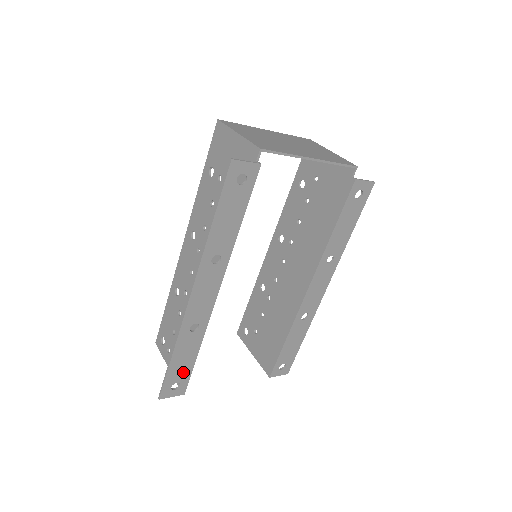
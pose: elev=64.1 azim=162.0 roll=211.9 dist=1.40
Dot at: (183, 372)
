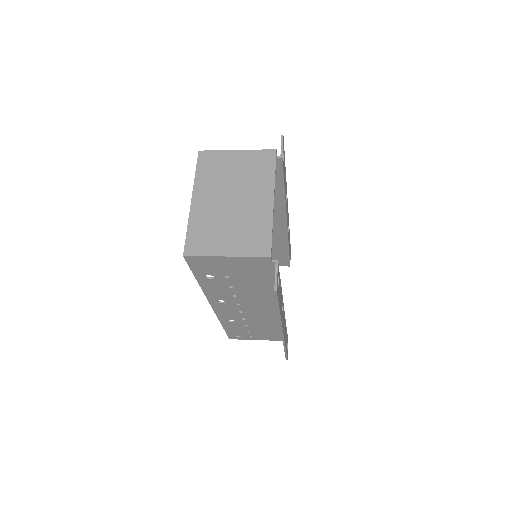
Dot at: occluded
